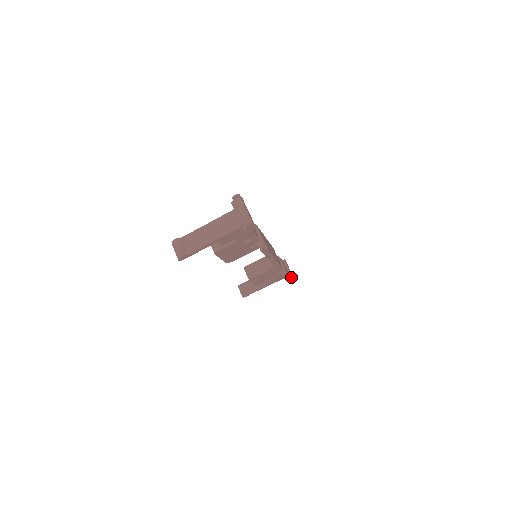
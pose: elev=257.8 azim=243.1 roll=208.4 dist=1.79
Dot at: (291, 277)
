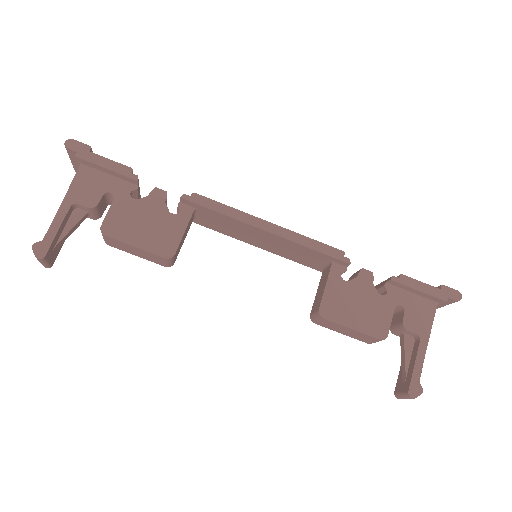
Dot at: (438, 289)
